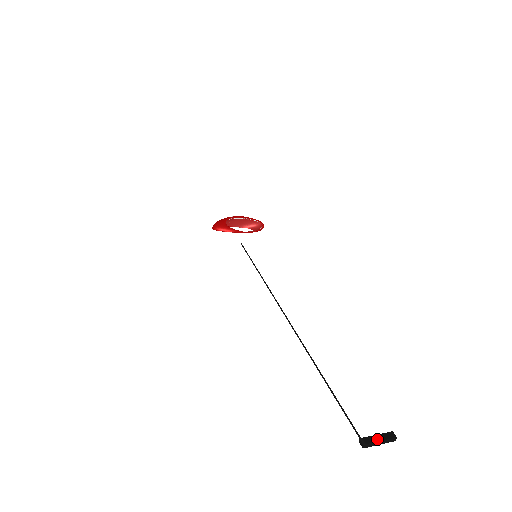
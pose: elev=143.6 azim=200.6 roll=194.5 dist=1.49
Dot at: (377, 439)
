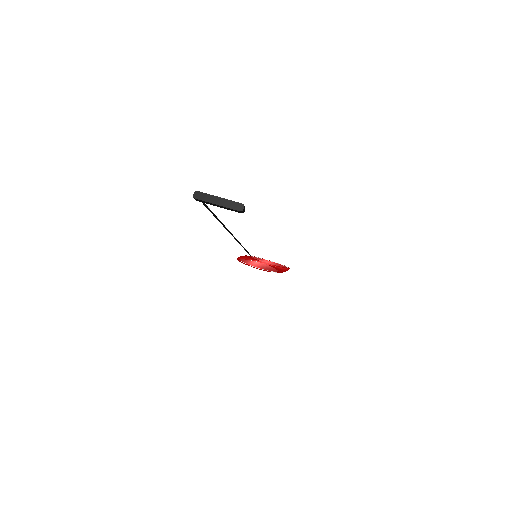
Dot at: (216, 196)
